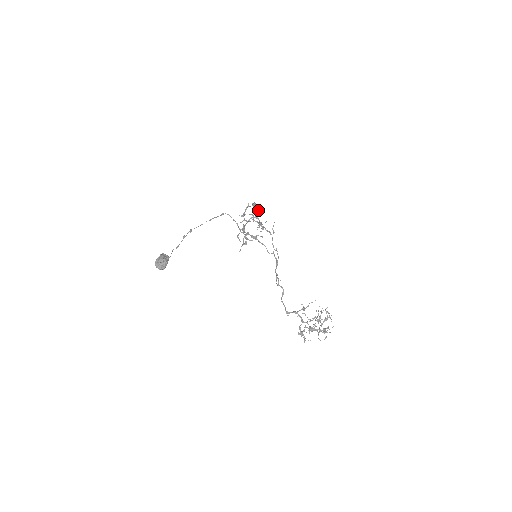
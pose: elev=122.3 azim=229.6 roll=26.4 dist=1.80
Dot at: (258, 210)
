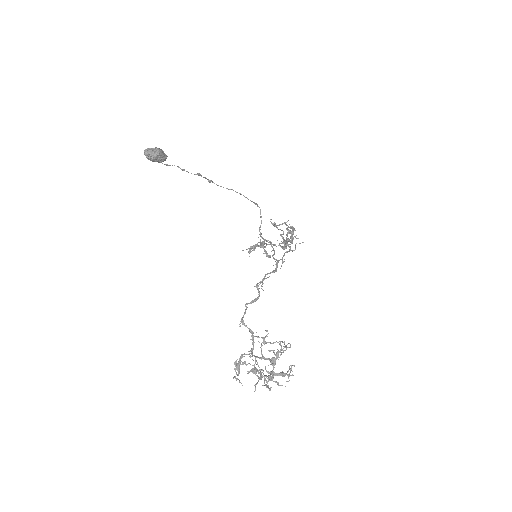
Dot at: (293, 230)
